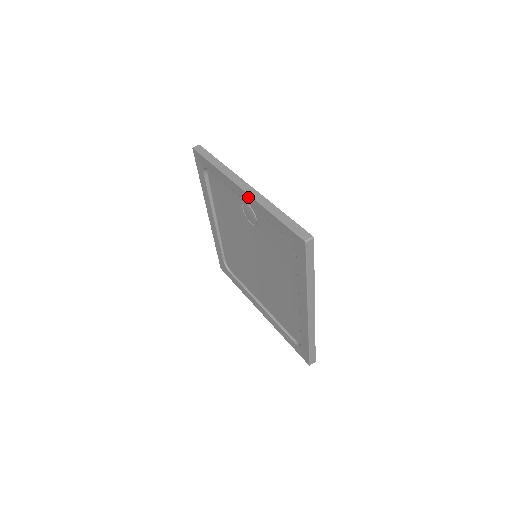
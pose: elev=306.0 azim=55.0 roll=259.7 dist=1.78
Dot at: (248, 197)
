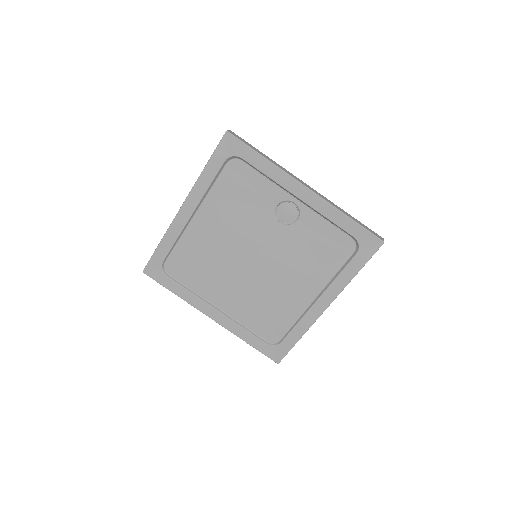
Dot at: (314, 197)
